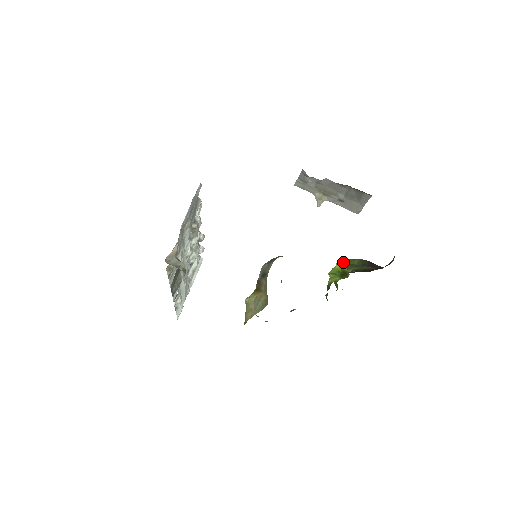
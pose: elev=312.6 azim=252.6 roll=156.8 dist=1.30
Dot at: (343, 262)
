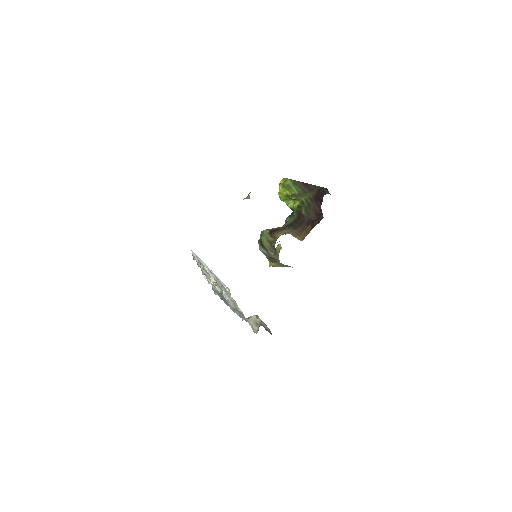
Dot at: (285, 193)
